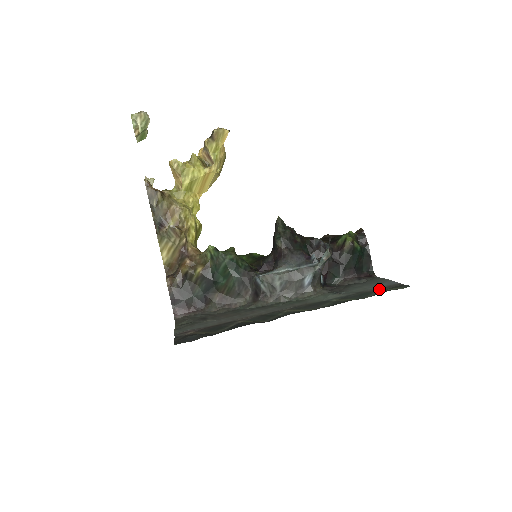
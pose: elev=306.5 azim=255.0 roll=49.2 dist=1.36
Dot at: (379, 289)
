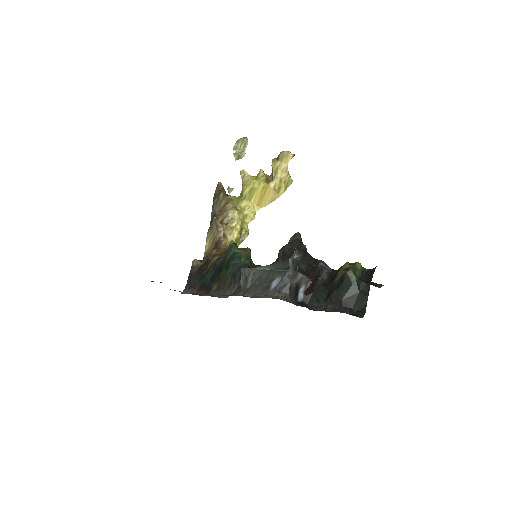
Dot at: occluded
